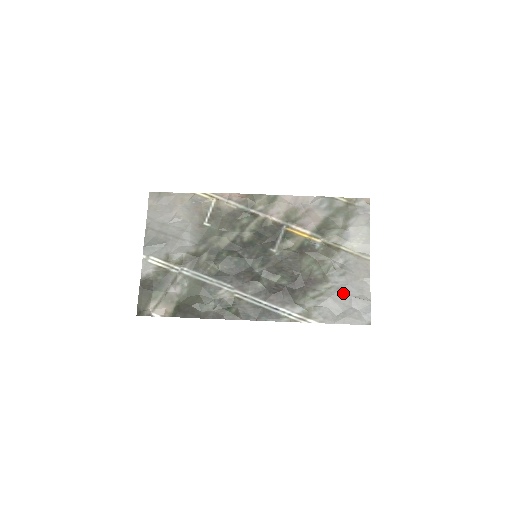
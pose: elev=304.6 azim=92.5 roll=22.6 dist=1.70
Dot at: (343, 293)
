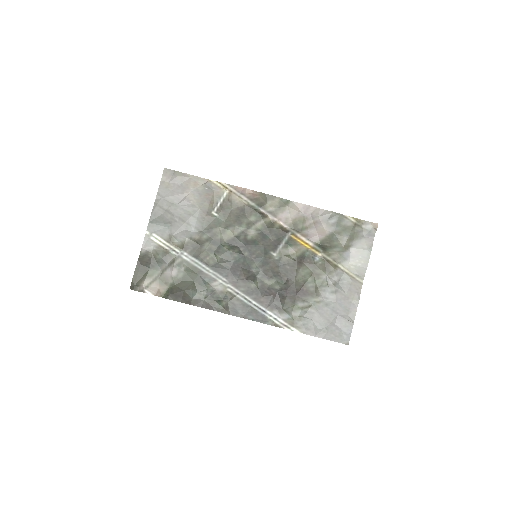
Dot at: (330, 310)
